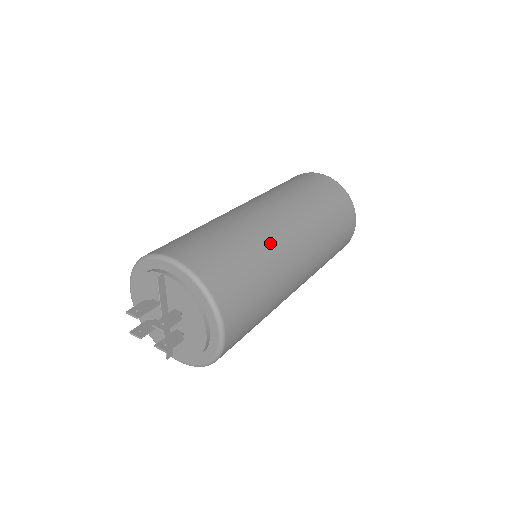
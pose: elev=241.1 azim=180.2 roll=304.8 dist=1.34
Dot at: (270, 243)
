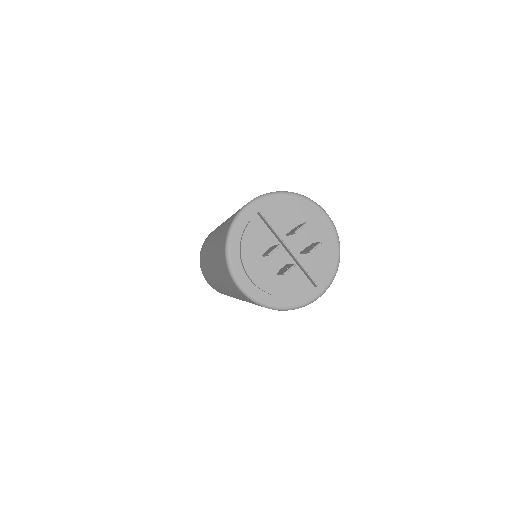
Dot at: occluded
